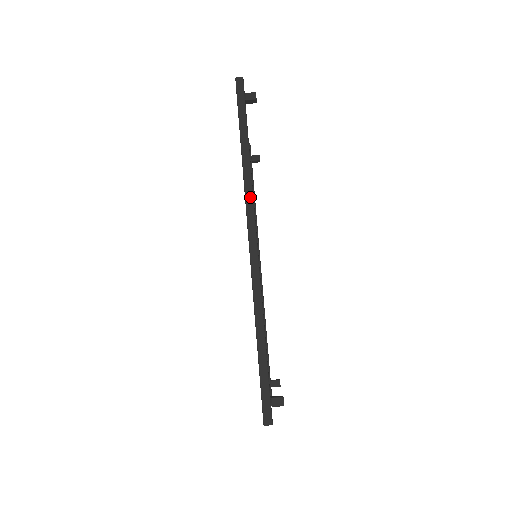
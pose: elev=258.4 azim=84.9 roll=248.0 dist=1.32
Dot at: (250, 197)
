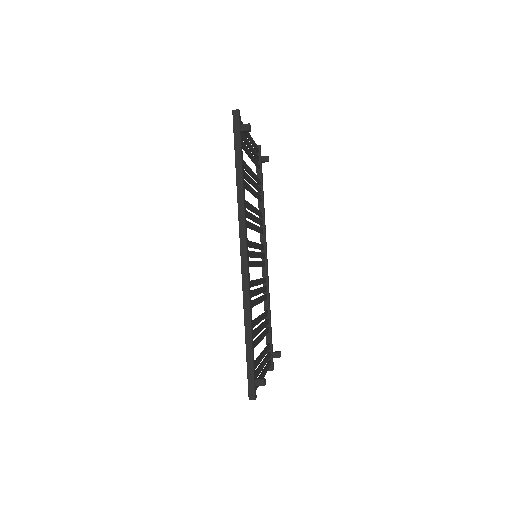
Dot at: (242, 218)
